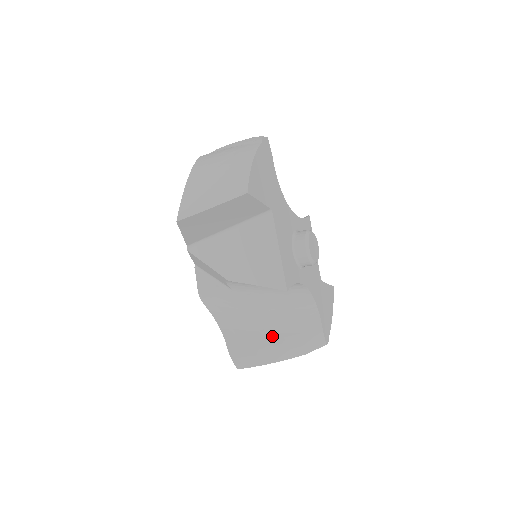
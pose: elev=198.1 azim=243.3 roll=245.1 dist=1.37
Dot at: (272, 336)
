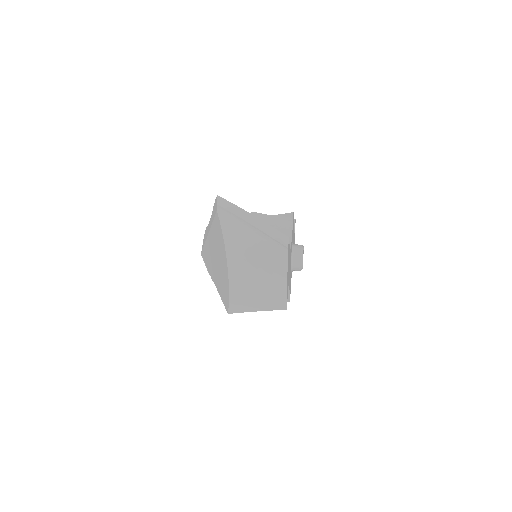
Dot at: occluded
